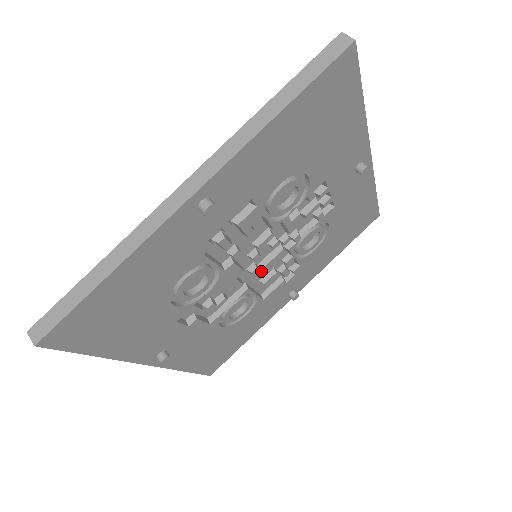
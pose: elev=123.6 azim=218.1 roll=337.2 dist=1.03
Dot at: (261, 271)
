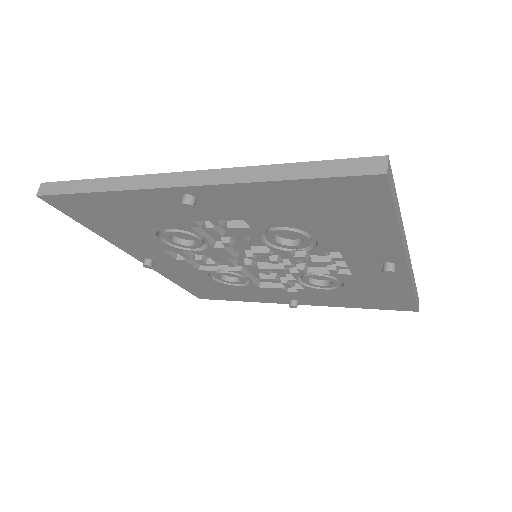
Dot at: occluded
